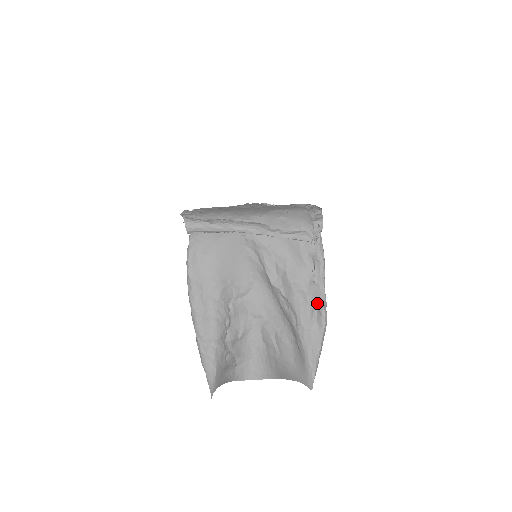
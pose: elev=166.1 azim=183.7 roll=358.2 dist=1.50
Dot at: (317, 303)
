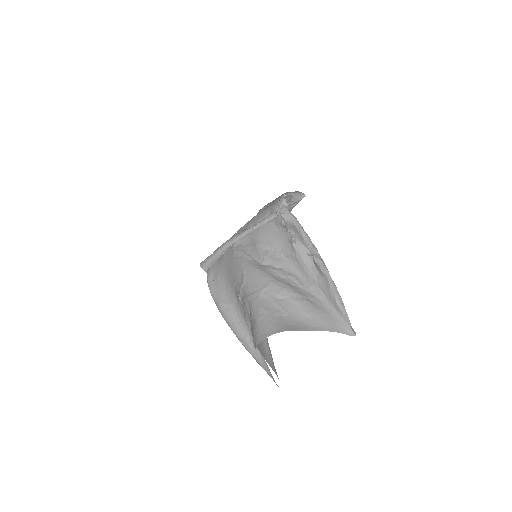
Dot at: (309, 257)
